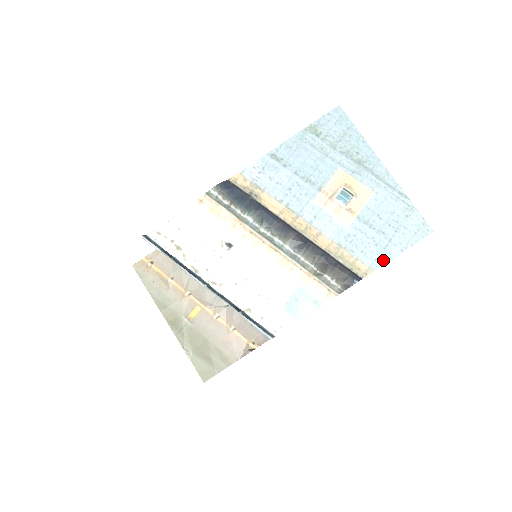
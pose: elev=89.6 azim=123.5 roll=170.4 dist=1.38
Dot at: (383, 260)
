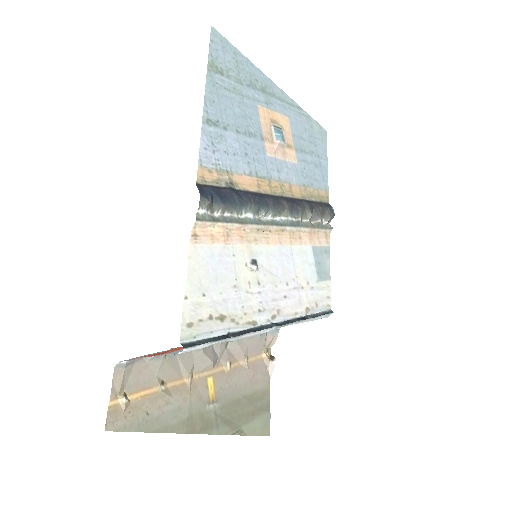
Dot at: (326, 177)
